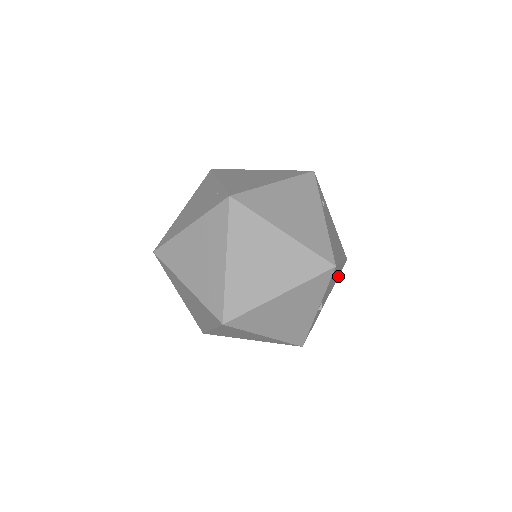
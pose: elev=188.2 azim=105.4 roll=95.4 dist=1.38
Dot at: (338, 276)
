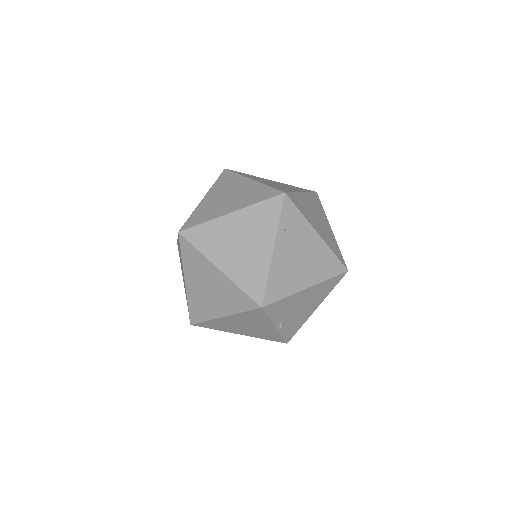
Dot at: (332, 287)
